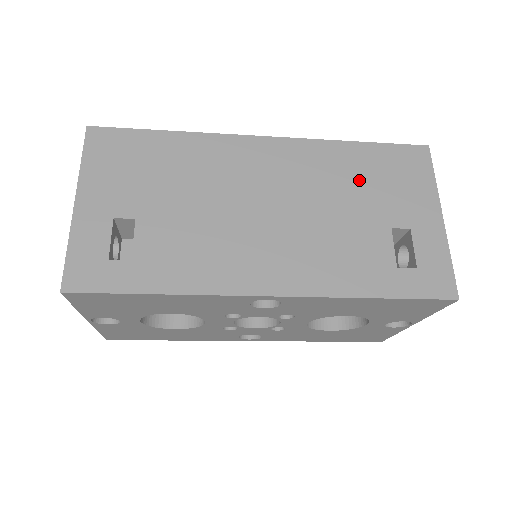
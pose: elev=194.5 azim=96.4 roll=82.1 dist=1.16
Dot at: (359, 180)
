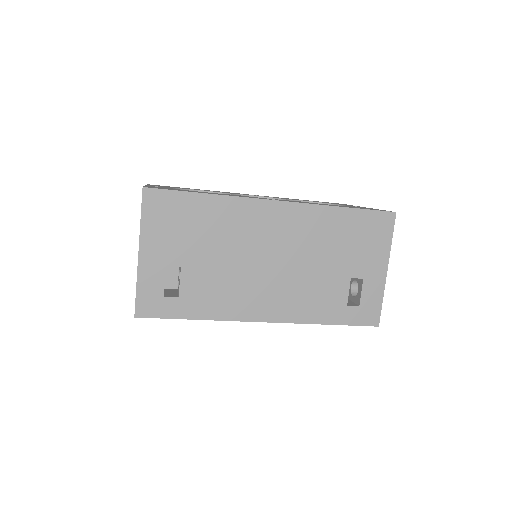
Dot at: (338, 240)
